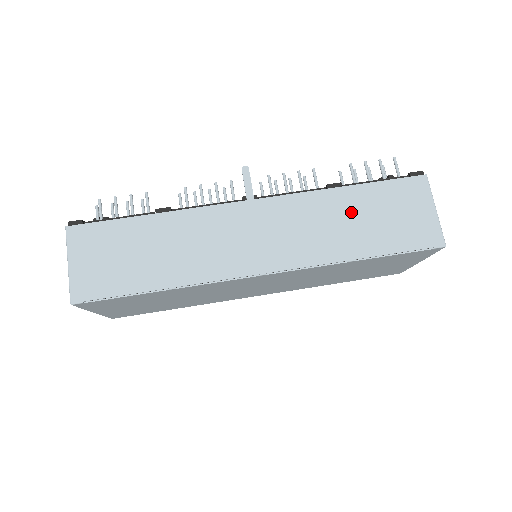
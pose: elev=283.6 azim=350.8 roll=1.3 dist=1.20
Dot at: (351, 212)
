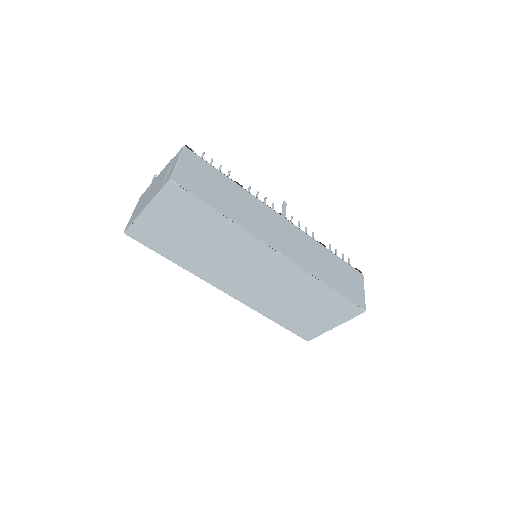
Dot at: (328, 262)
